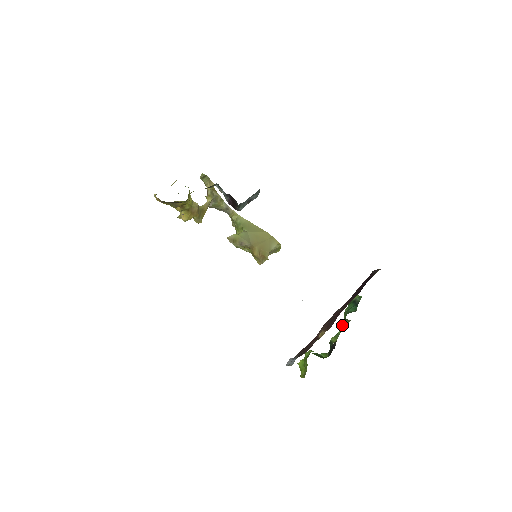
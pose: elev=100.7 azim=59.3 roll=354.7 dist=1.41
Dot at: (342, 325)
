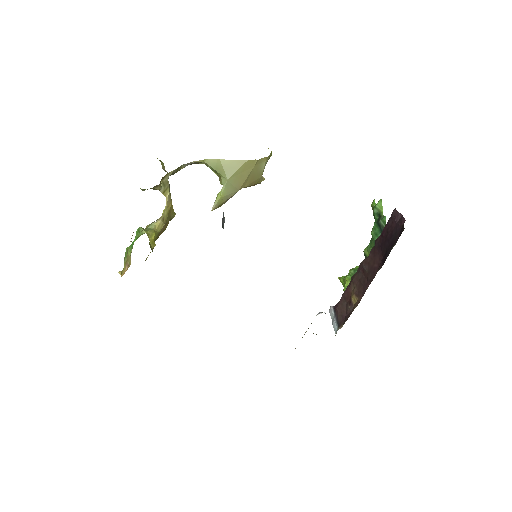
Dot at: occluded
